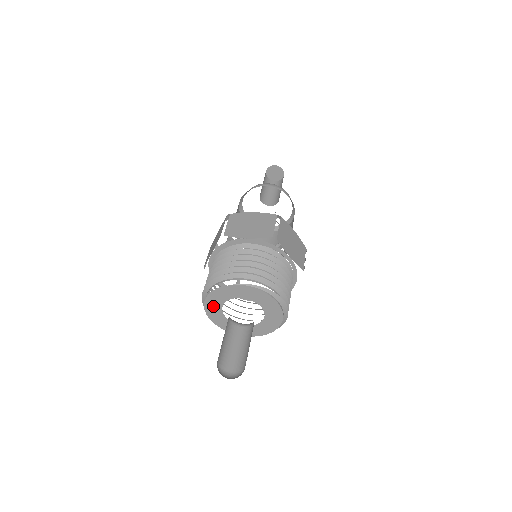
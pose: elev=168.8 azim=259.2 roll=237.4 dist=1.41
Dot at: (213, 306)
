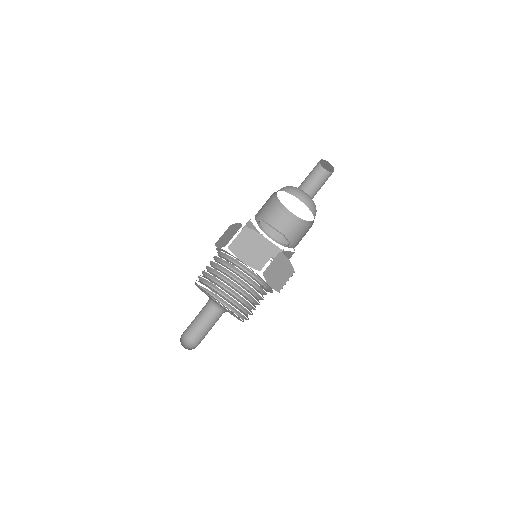
Dot at: occluded
